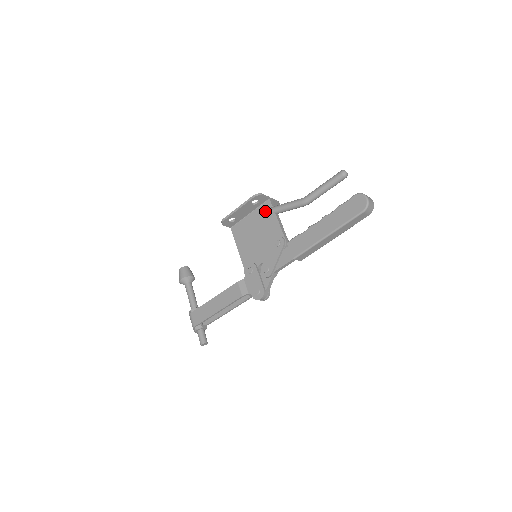
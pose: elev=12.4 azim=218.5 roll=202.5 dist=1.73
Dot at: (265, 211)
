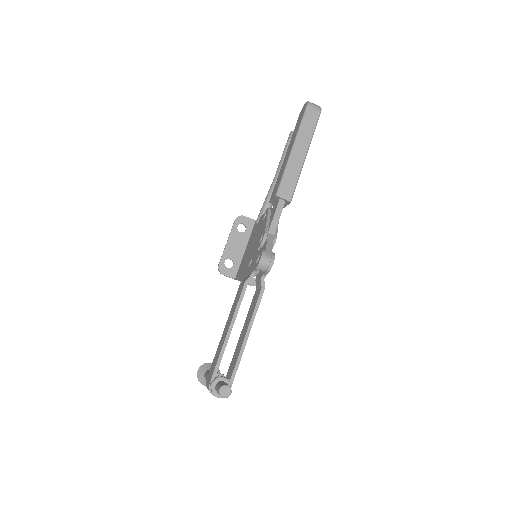
Dot at: (254, 228)
